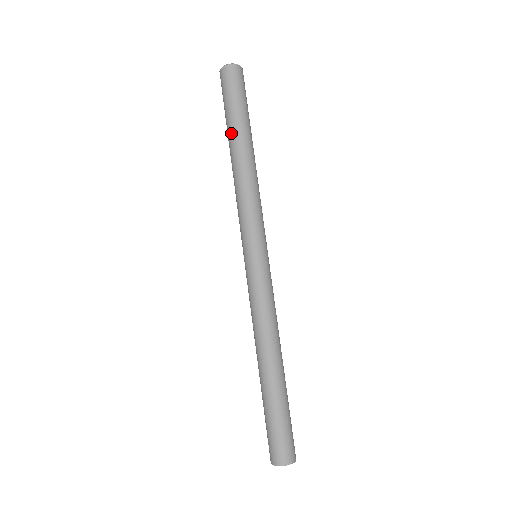
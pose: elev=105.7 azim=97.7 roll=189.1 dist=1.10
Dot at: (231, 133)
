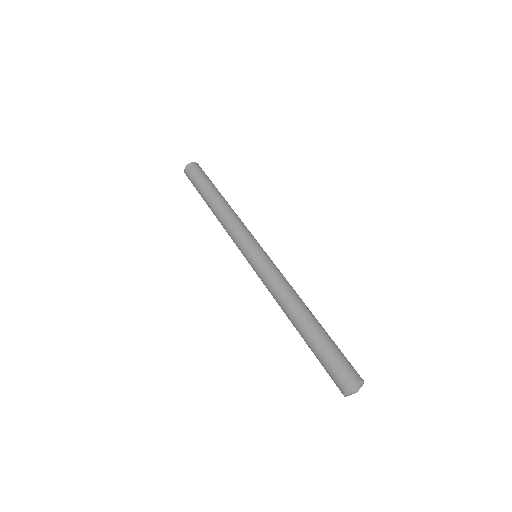
Dot at: (204, 198)
